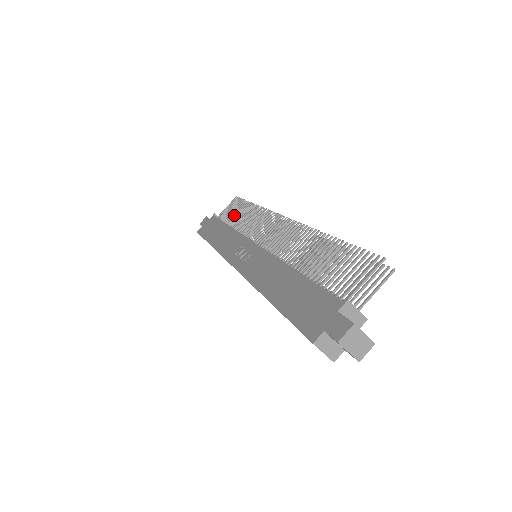
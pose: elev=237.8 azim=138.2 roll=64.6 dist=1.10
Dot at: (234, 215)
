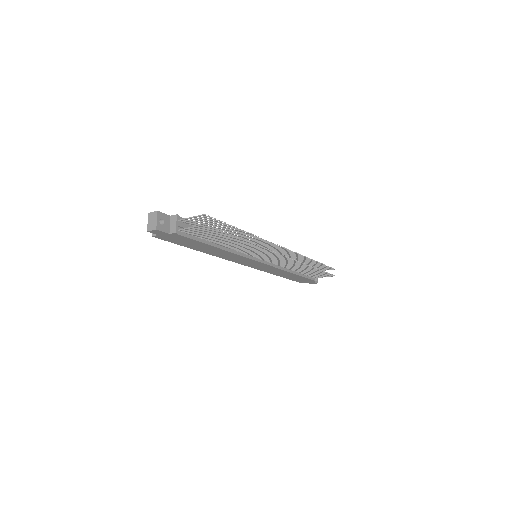
Dot at: occluded
